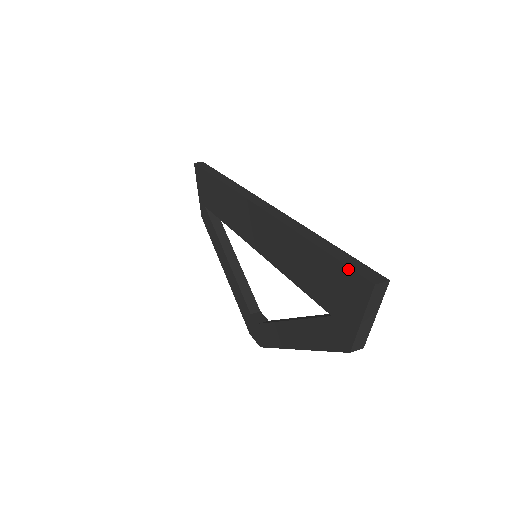
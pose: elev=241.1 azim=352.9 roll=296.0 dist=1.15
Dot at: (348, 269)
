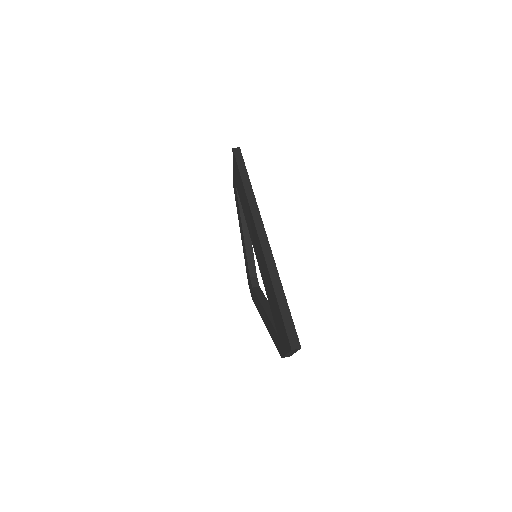
Dot at: (285, 330)
